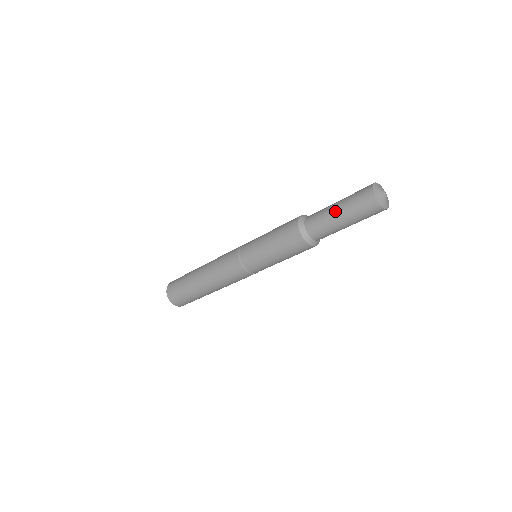
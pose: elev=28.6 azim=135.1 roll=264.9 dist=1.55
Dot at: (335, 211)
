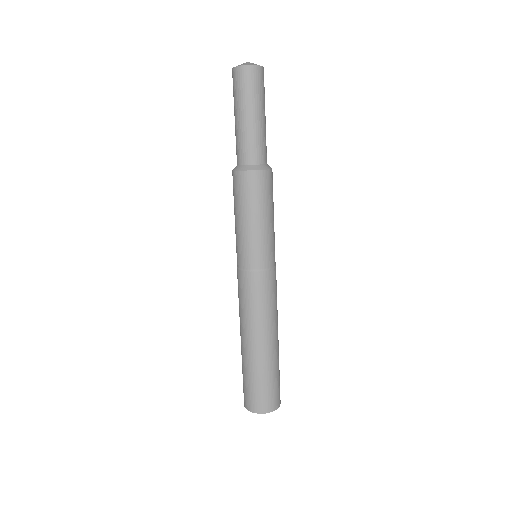
Dot at: occluded
